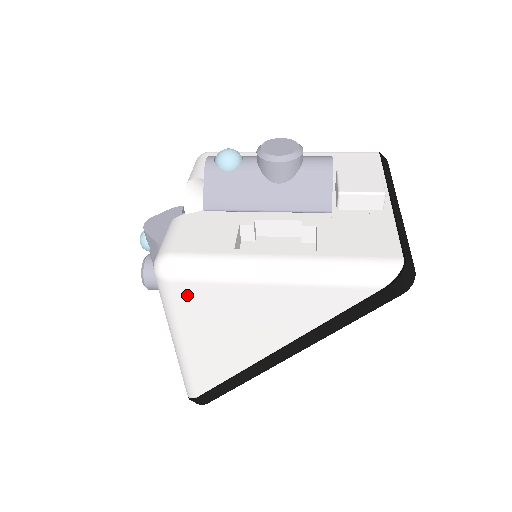
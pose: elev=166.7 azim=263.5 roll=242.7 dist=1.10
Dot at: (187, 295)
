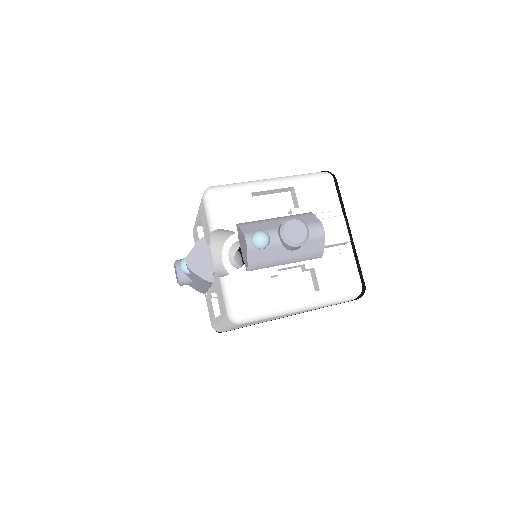
Dot at: (248, 323)
